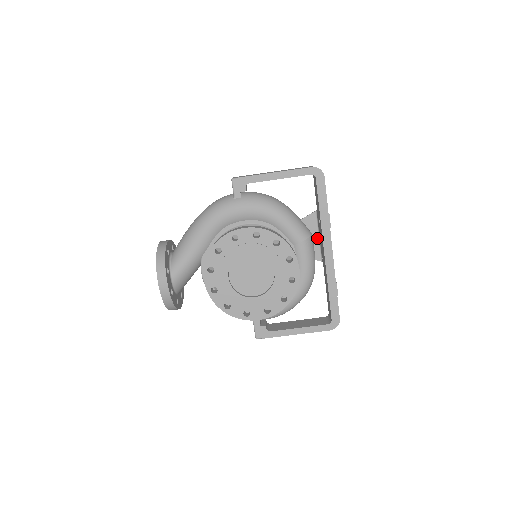
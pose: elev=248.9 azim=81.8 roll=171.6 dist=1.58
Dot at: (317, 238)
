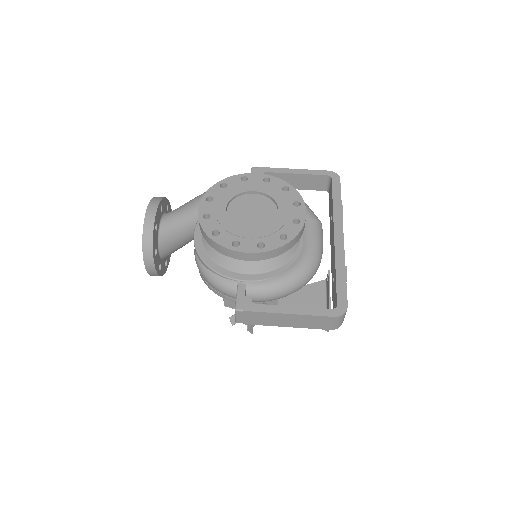
Dot at: (324, 305)
